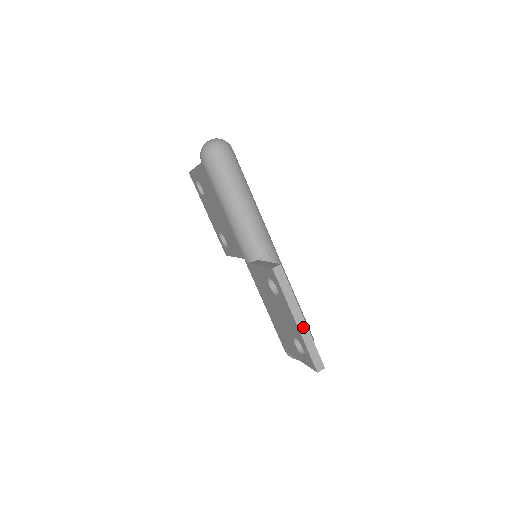
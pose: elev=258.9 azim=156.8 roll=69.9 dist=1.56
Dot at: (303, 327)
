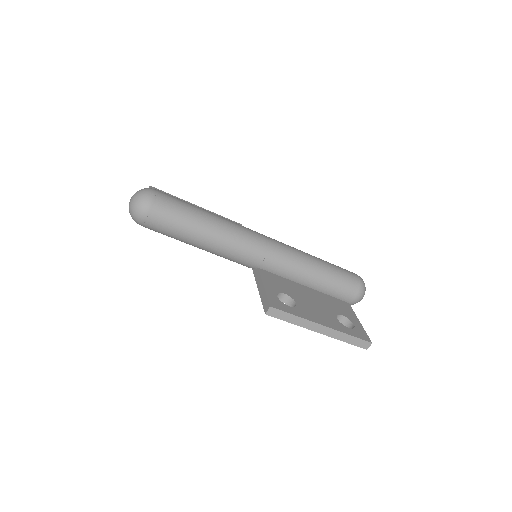
Dot at: (329, 332)
